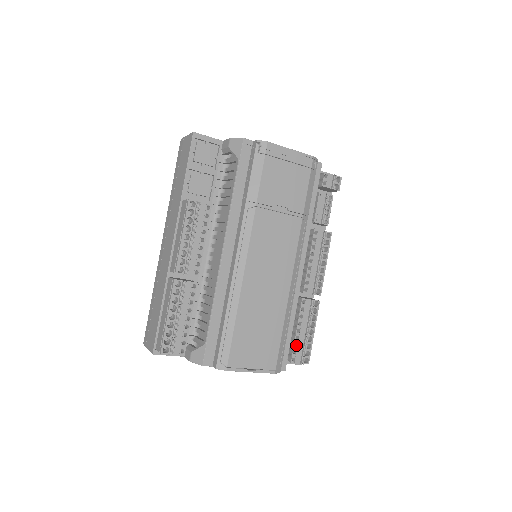
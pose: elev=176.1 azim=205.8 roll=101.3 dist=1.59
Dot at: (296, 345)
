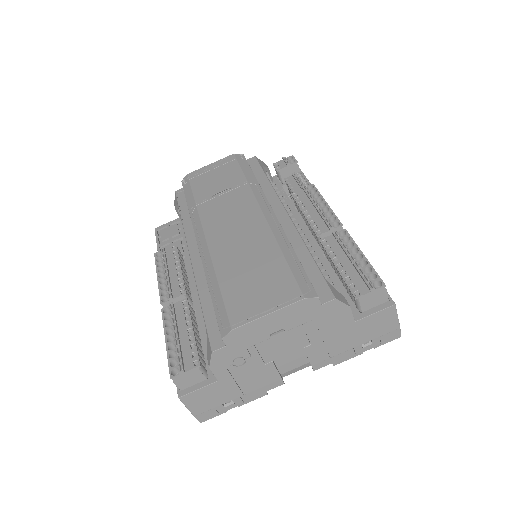
Dot at: (350, 281)
